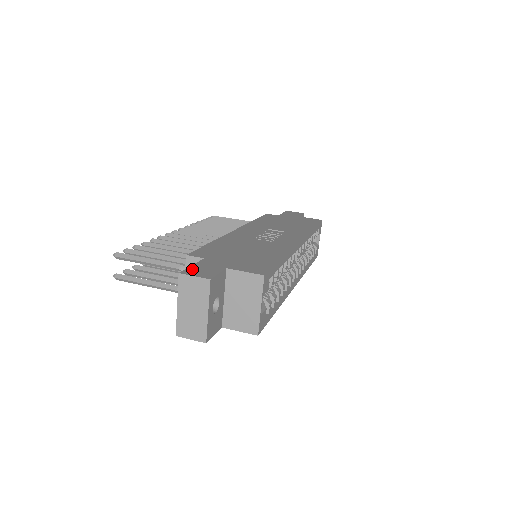
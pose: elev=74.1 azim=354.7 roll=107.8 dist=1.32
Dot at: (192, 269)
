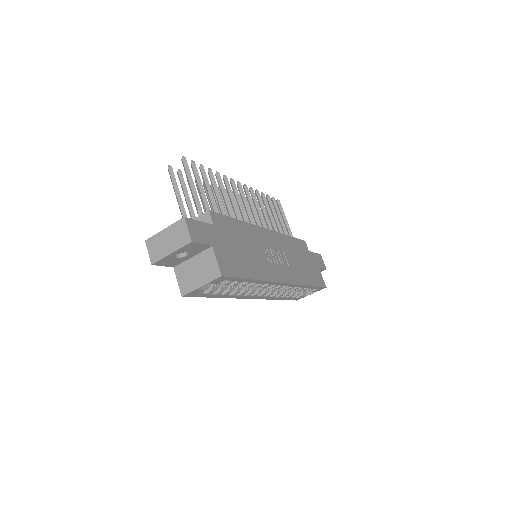
Dot at: (195, 223)
